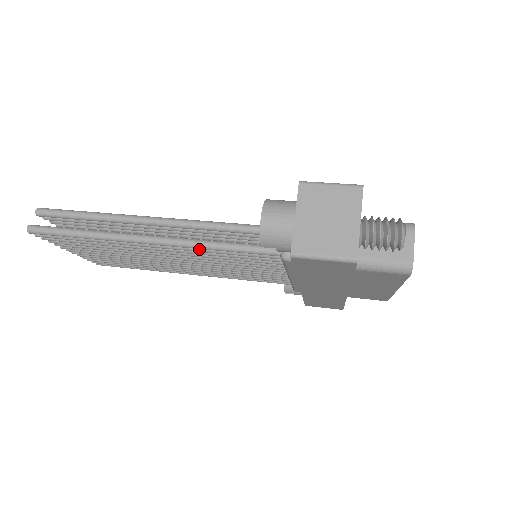
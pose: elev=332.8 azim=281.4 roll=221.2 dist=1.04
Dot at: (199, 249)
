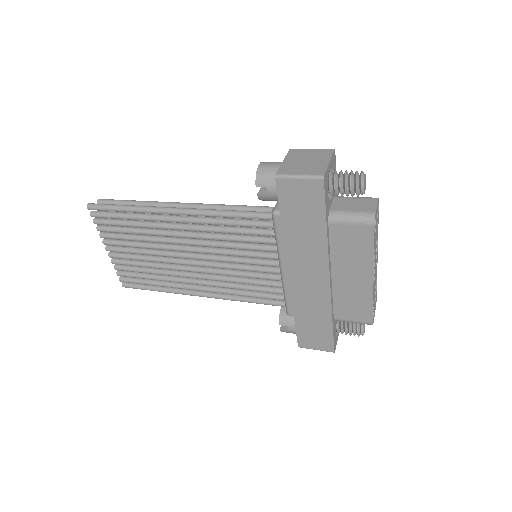
Dot at: (210, 220)
